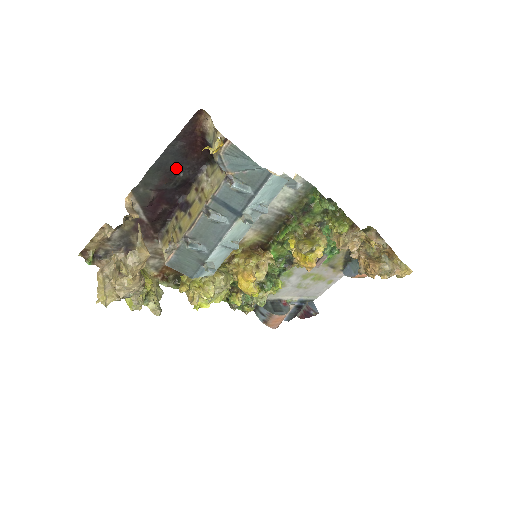
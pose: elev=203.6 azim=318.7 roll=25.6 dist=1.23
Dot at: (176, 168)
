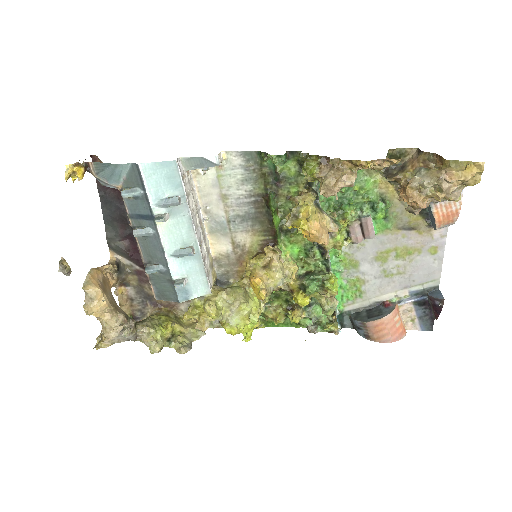
Dot at: (121, 212)
